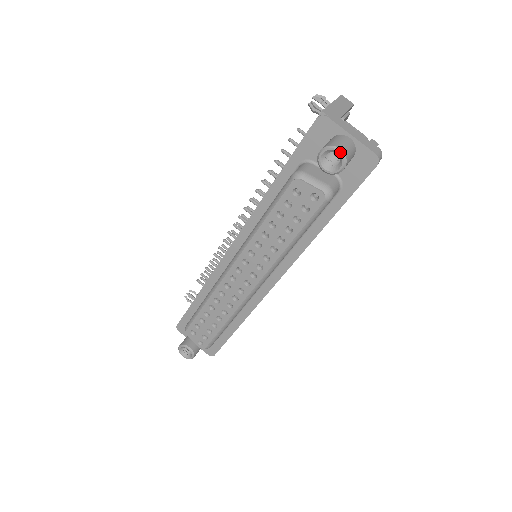
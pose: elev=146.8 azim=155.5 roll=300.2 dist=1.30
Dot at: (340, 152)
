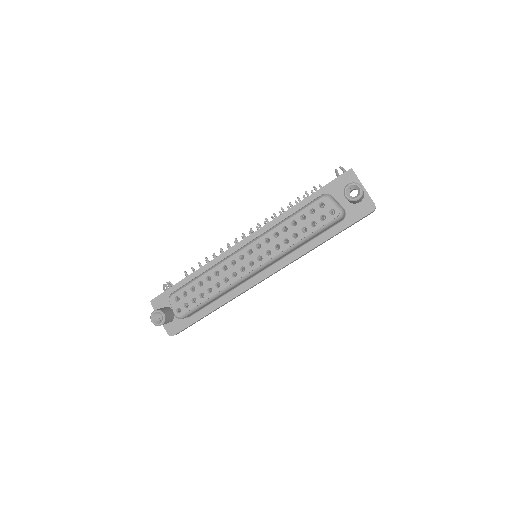
Dot at: (361, 188)
